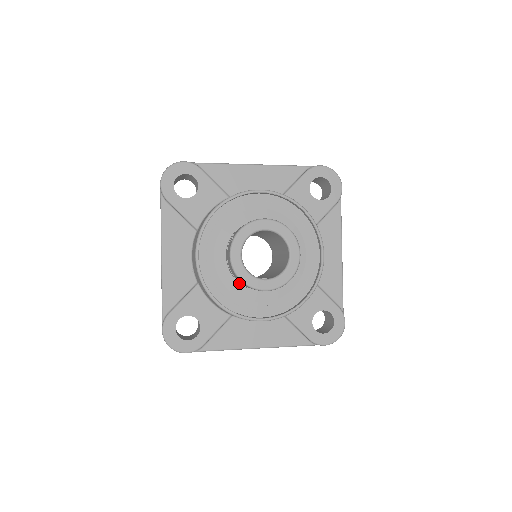
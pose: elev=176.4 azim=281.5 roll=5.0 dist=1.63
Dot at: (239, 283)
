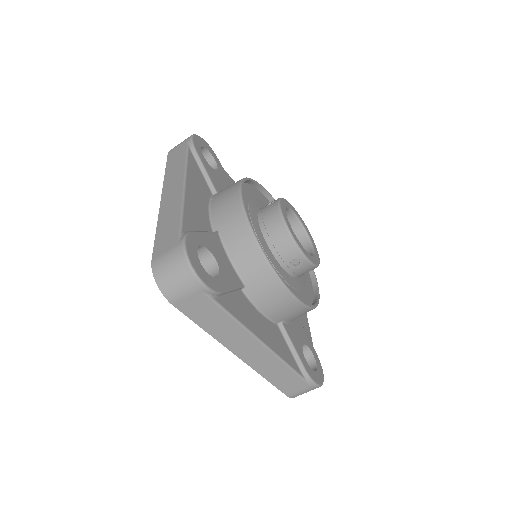
Dot at: (269, 247)
